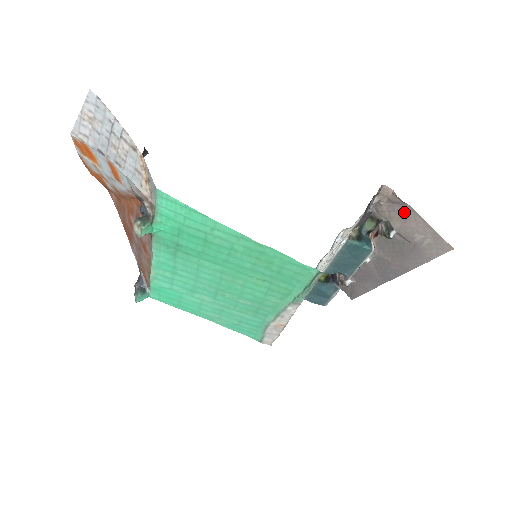
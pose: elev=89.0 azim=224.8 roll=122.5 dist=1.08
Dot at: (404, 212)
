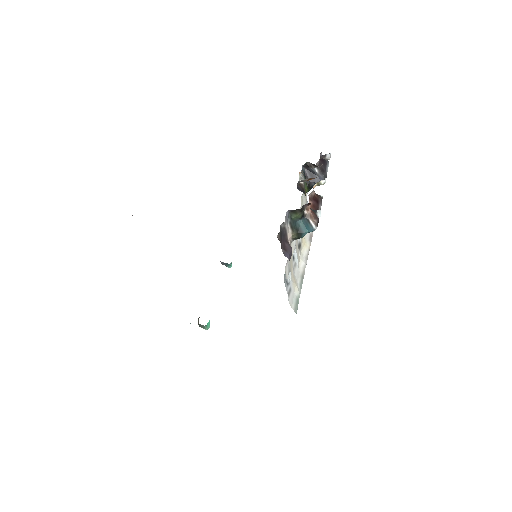
Dot at: occluded
